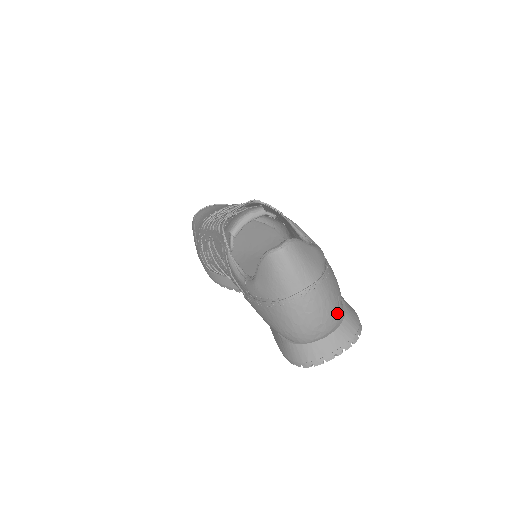
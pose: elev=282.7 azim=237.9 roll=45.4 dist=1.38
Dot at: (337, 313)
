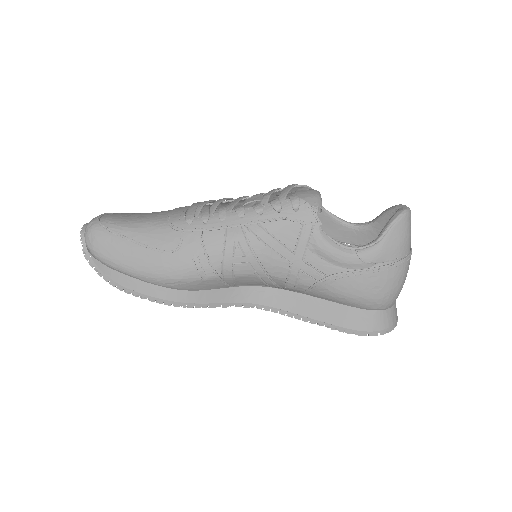
Dot at: occluded
